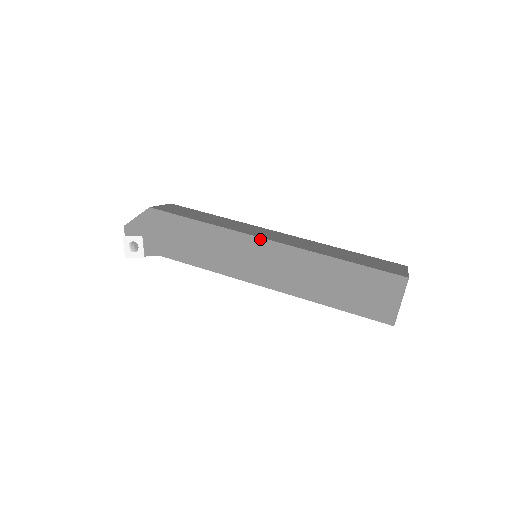
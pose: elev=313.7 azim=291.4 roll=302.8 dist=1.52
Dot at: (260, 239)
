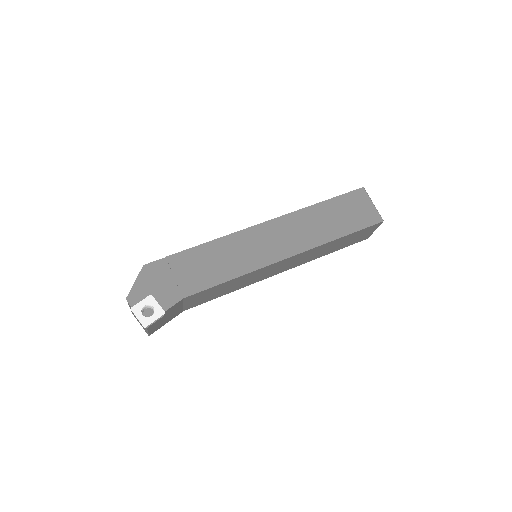
Dot at: (256, 226)
